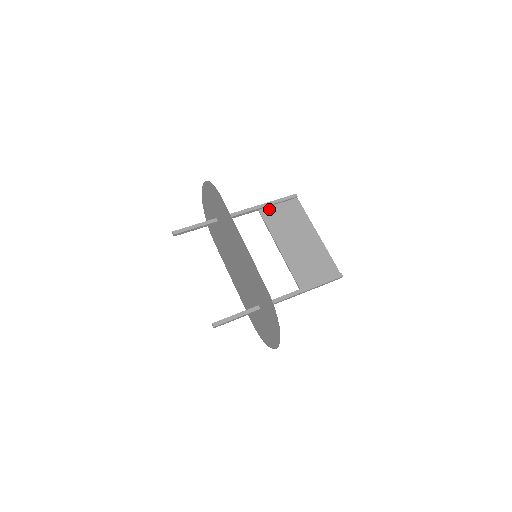
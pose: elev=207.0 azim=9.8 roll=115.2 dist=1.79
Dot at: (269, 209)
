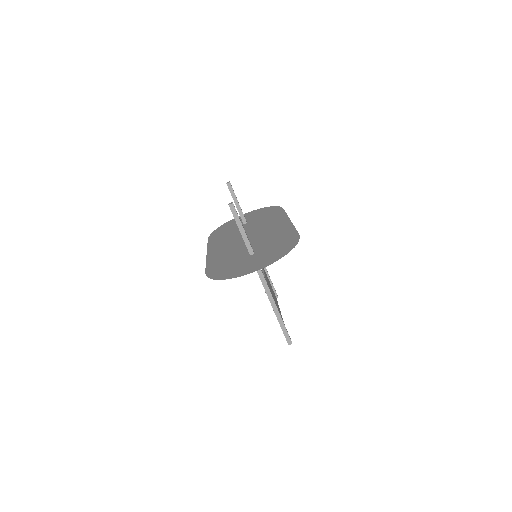
Dot at: (265, 272)
